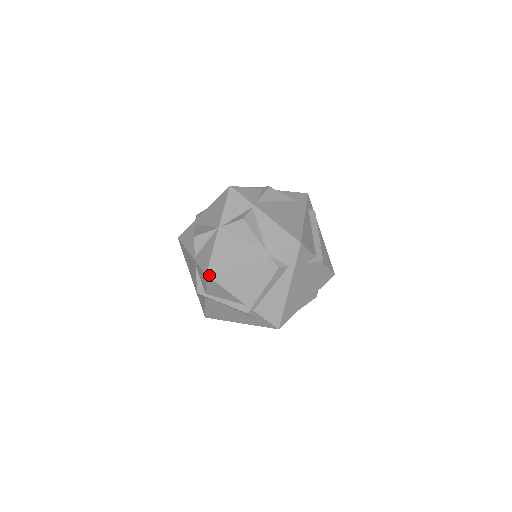
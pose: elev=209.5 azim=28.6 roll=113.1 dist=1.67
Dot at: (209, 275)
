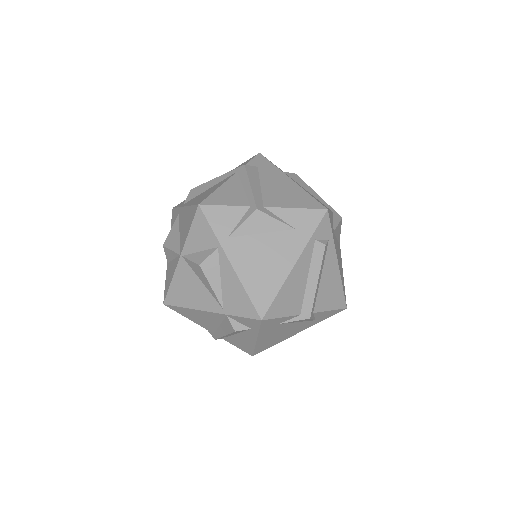
Dot at: (166, 305)
